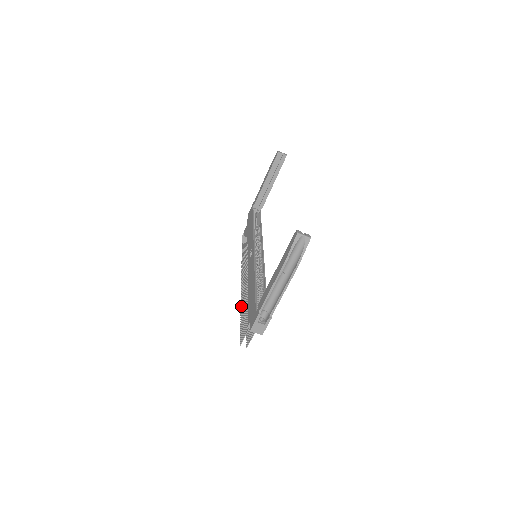
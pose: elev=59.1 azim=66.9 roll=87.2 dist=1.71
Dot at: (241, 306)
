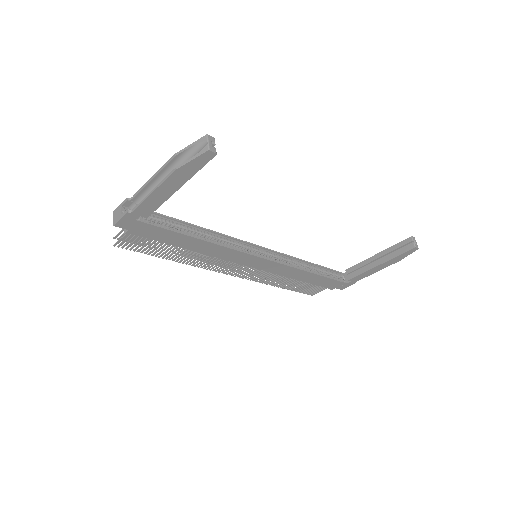
Dot at: occluded
